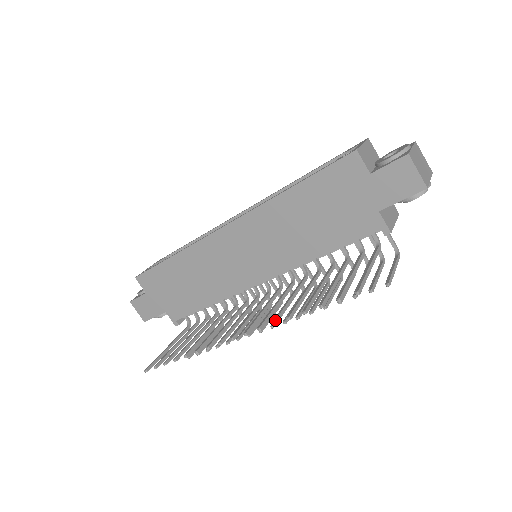
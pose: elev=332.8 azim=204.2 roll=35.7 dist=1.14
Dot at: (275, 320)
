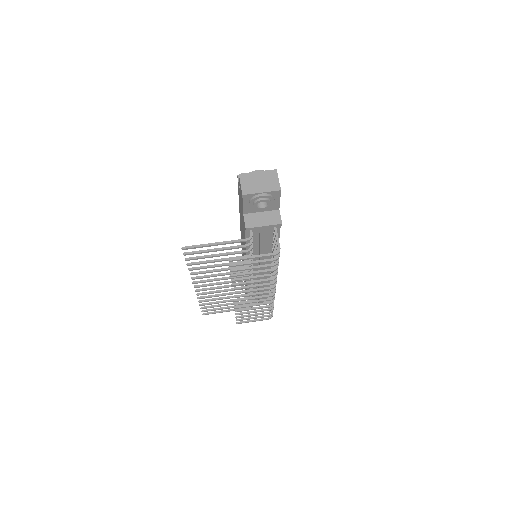
Dot at: (193, 272)
